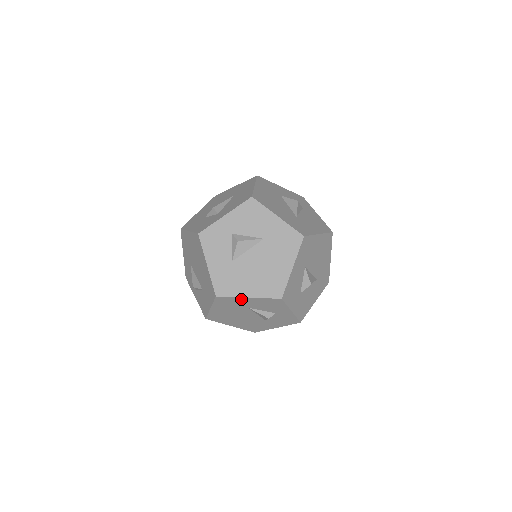
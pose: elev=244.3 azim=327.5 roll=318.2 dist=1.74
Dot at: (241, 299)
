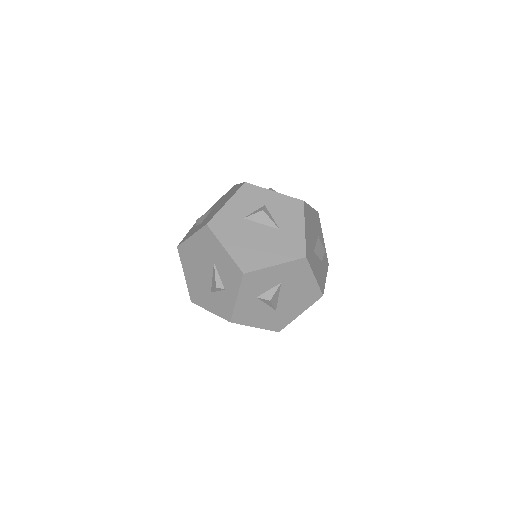
Dot at: (219, 245)
